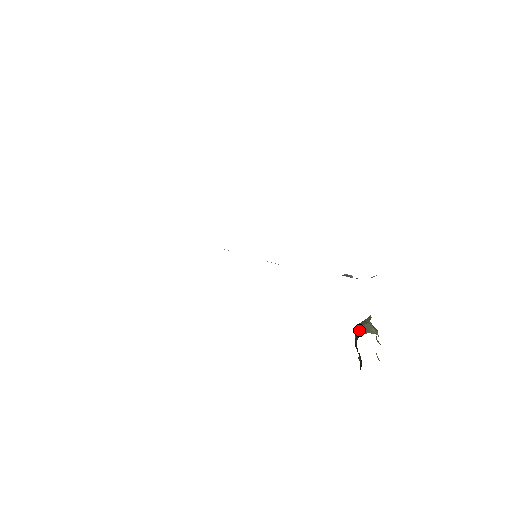
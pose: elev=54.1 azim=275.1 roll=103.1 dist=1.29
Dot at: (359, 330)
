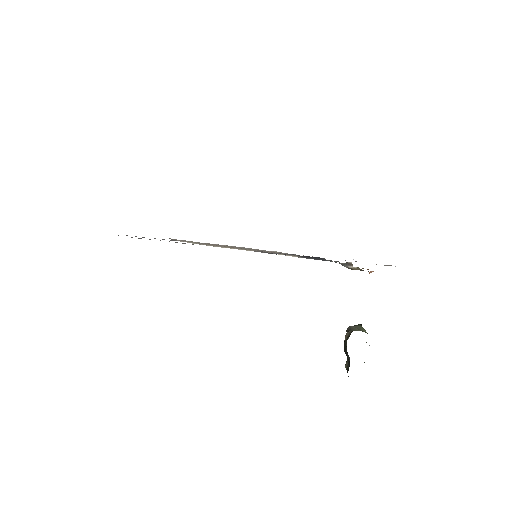
Dot at: (351, 328)
